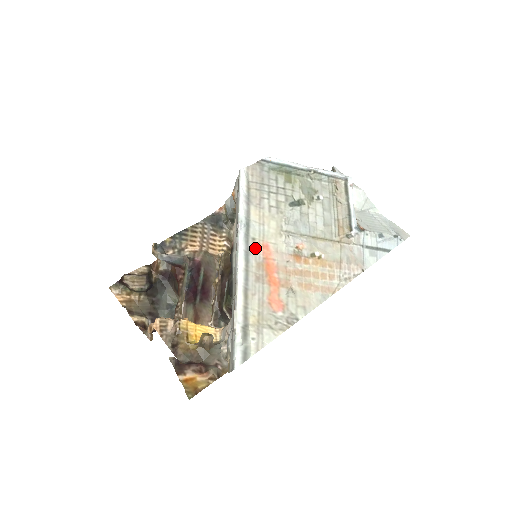
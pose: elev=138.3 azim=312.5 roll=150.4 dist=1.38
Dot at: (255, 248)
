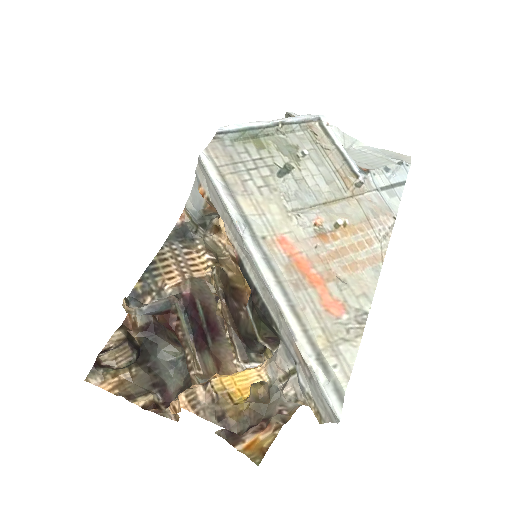
Dot at: (271, 249)
